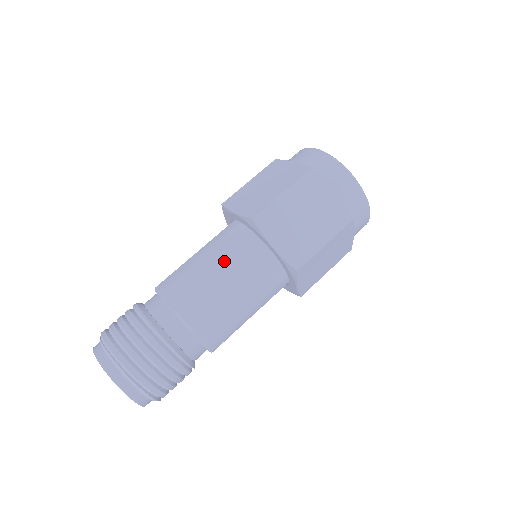
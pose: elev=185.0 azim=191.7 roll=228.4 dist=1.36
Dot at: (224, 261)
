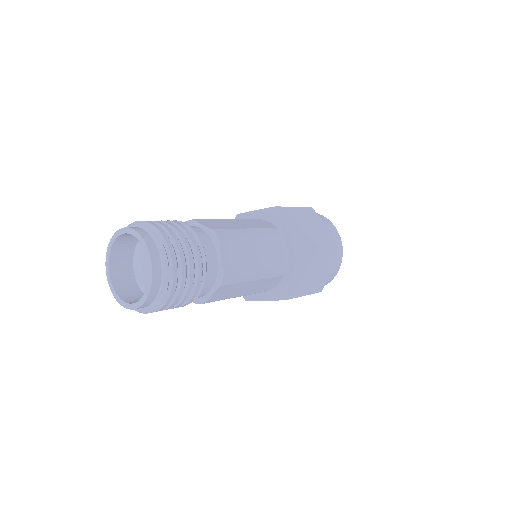
Dot at: (248, 225)
